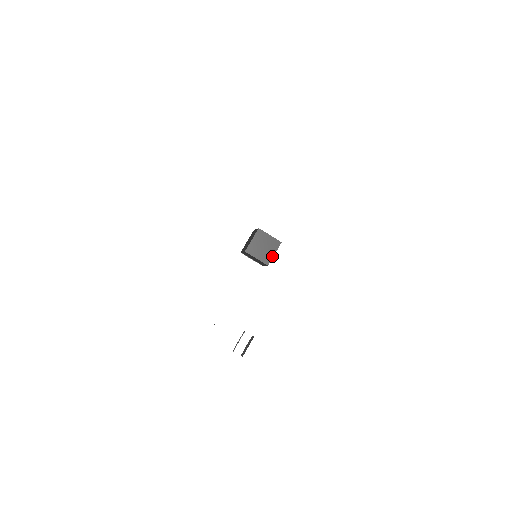
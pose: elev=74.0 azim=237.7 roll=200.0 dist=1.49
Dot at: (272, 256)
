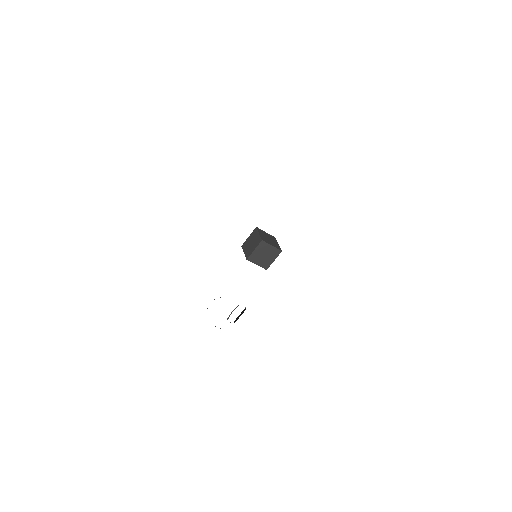
Dot at: (271, 262)
